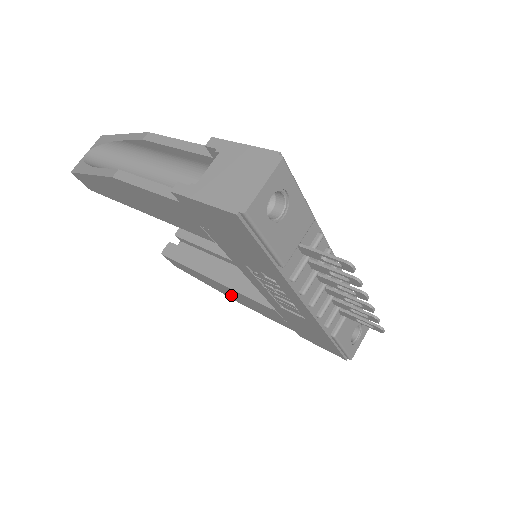
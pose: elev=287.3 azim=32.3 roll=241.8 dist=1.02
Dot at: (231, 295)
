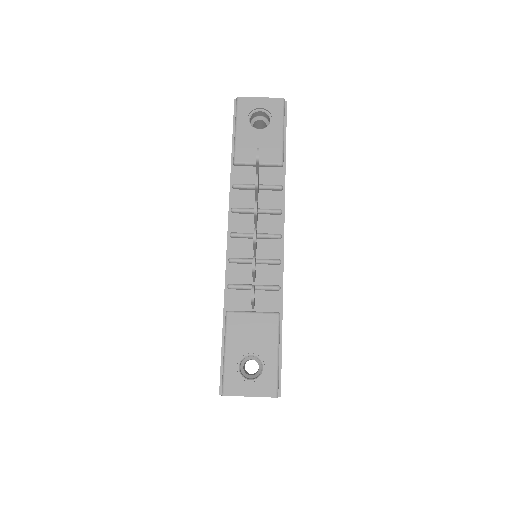
Dot at: occluded
